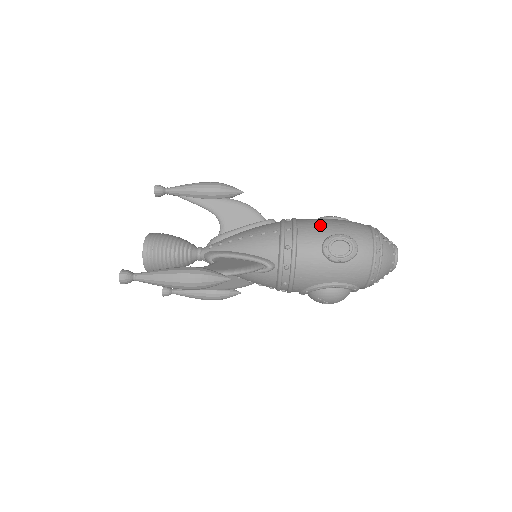
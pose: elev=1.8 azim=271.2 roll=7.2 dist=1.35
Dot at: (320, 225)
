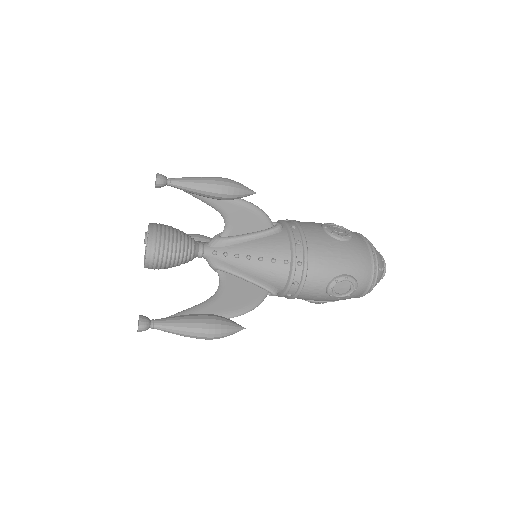
Dot at: (330, 260)
